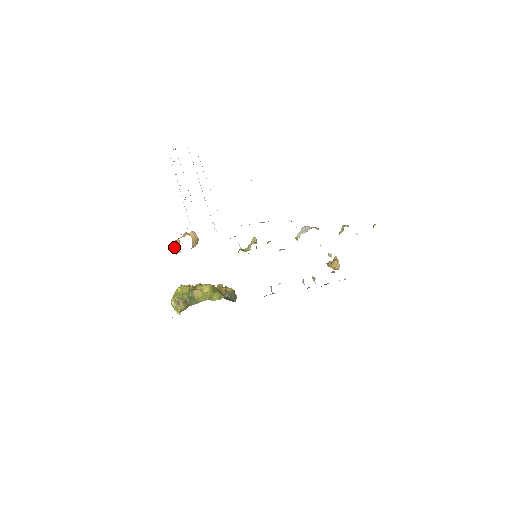
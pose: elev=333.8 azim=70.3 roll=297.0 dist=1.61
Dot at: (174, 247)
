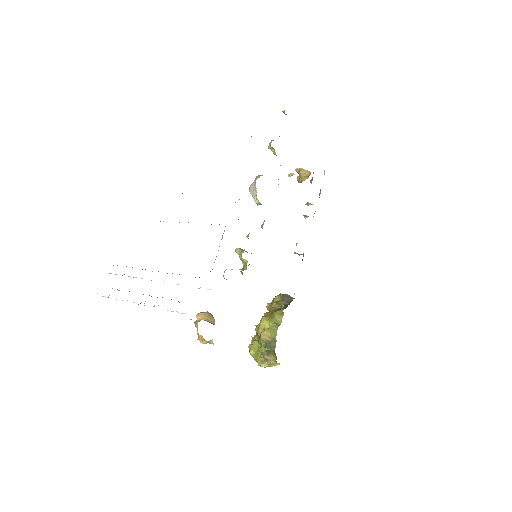
Dot at: occluded
